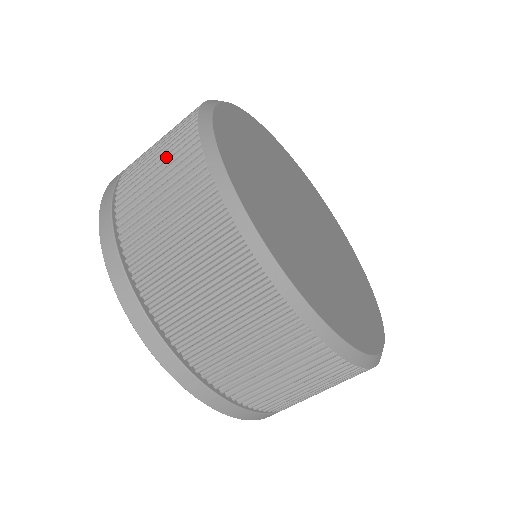
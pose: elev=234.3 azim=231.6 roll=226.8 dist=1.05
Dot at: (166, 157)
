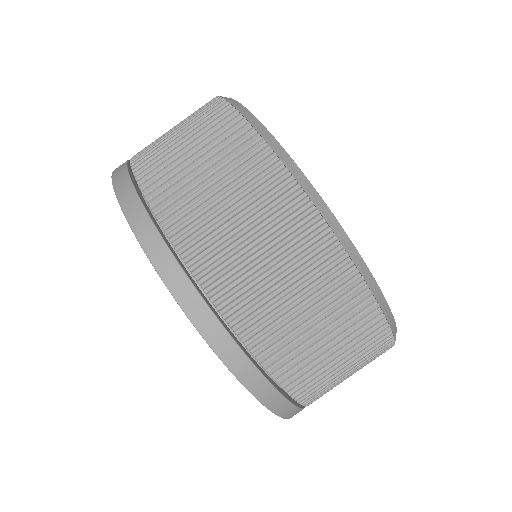
Dot at: (198, 133)
